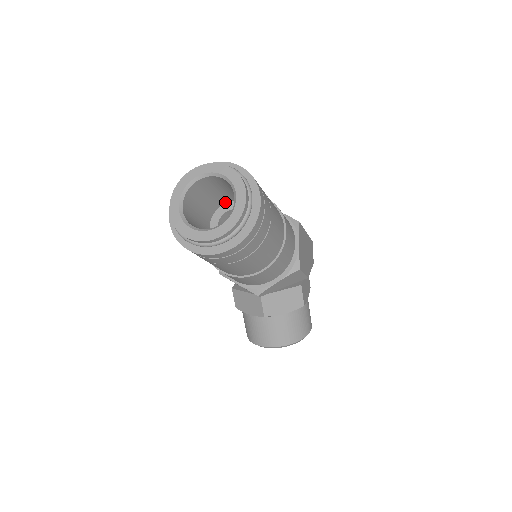
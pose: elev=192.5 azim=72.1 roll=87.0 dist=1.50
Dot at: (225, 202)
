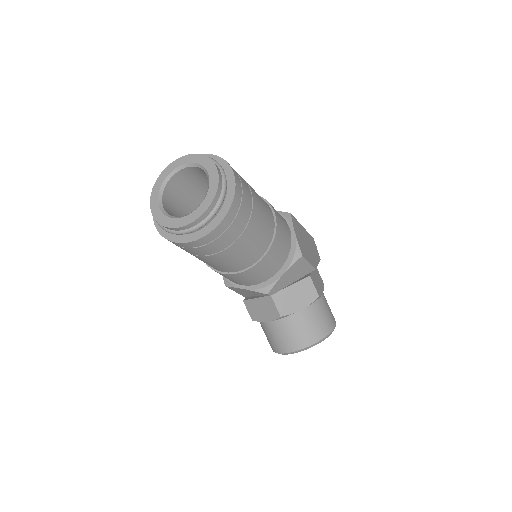
Dot at: occluded
